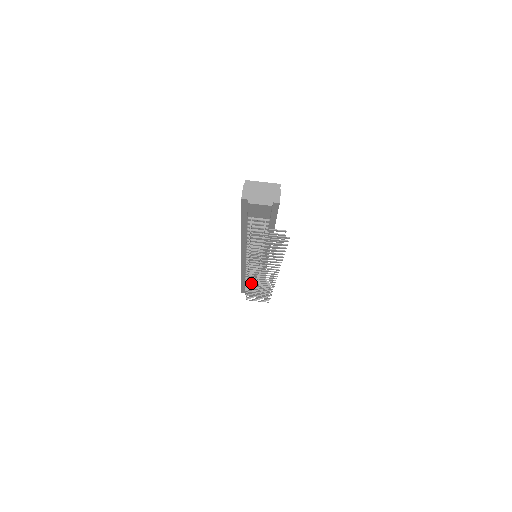
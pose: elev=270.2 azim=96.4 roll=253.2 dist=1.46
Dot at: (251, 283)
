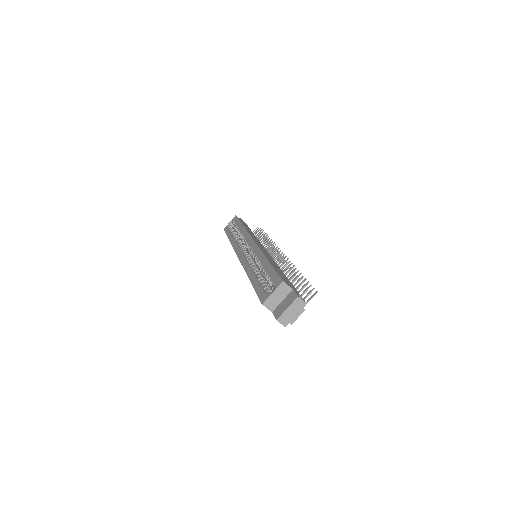
Dot at: occluded
